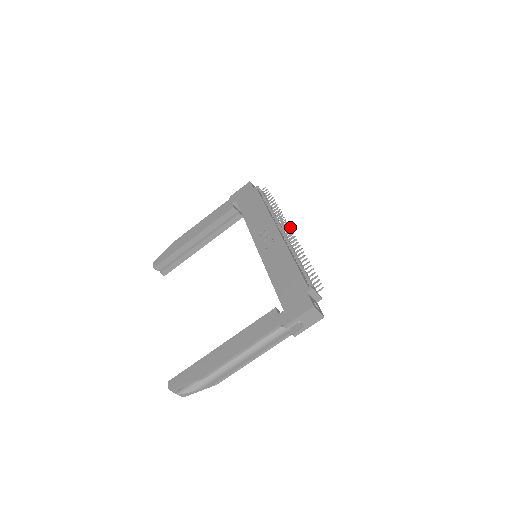
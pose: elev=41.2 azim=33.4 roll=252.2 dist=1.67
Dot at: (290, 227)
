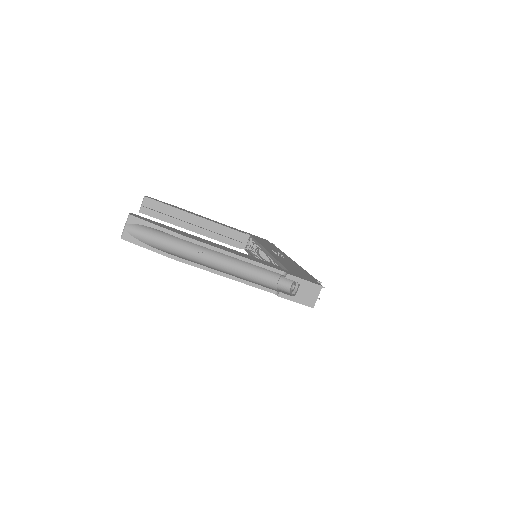
Dot at: occluded
